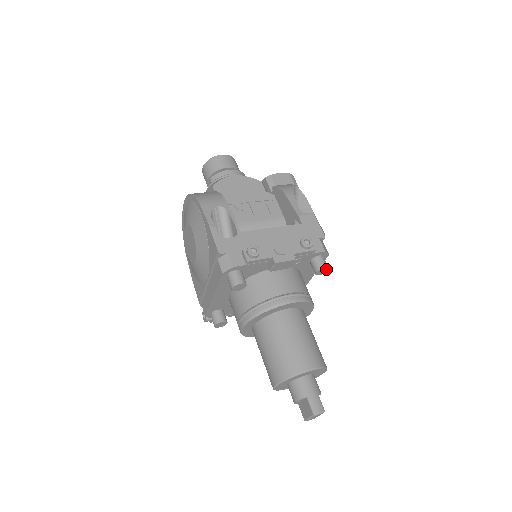
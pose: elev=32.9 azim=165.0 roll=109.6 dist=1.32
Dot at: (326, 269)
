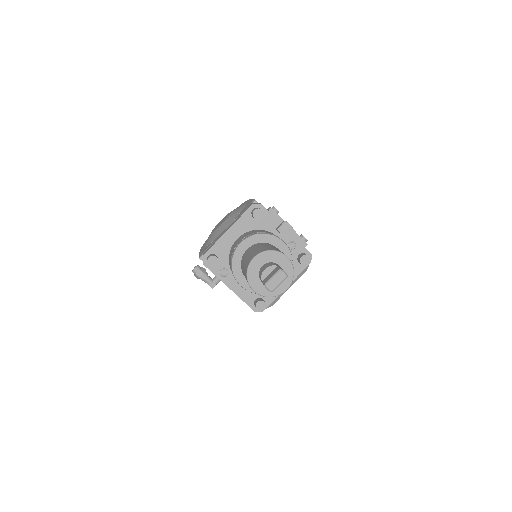
Dot at: (308, 260)
